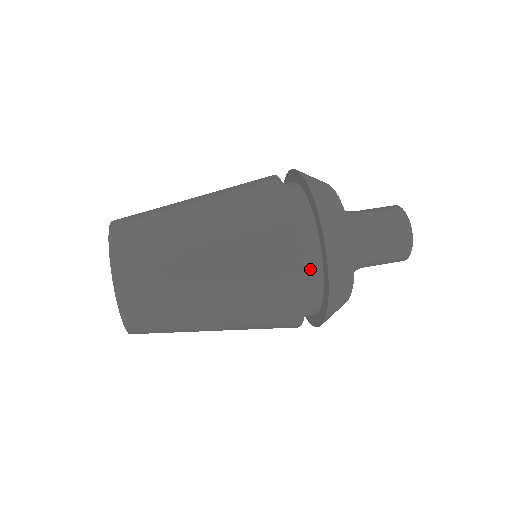
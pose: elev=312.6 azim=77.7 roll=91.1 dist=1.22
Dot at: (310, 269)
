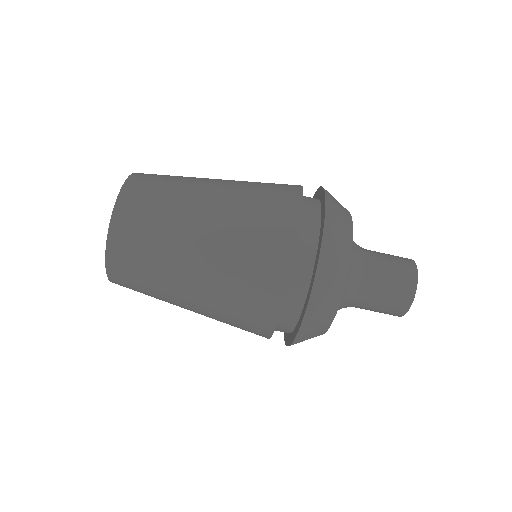
Dot at: (289, 308)
